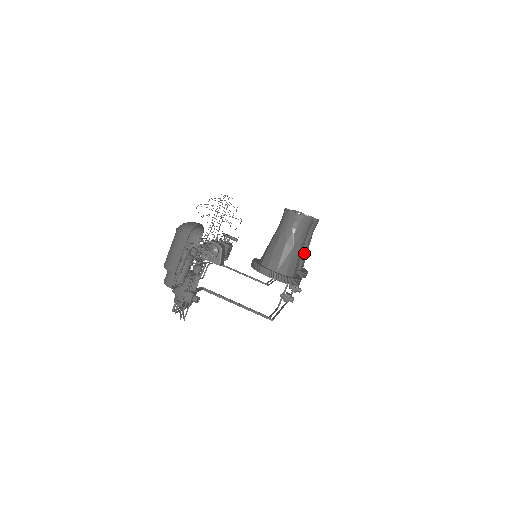
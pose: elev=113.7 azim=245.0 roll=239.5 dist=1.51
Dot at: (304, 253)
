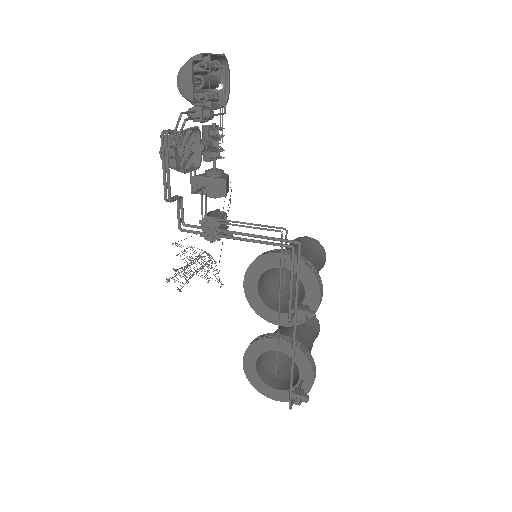
Dot at: (307, 346)
